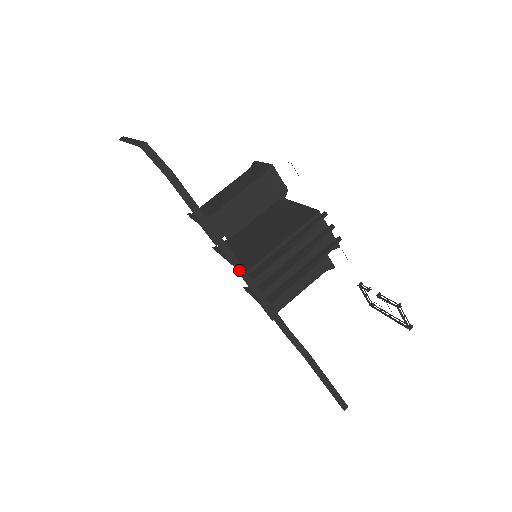
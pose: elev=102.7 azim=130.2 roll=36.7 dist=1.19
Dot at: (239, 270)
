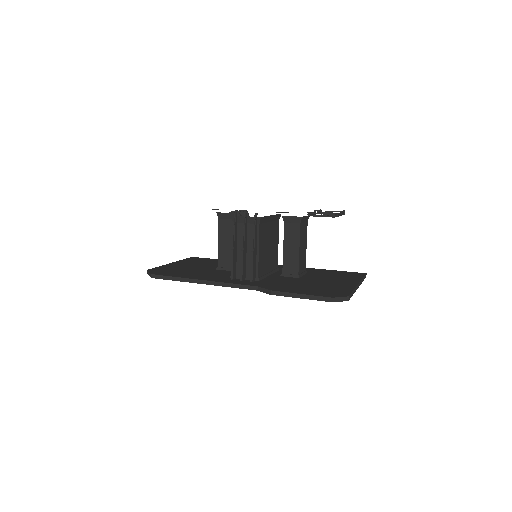
Dot at: (207, 283)
